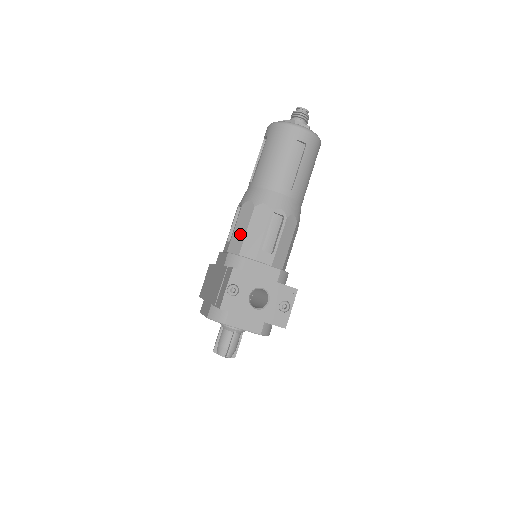
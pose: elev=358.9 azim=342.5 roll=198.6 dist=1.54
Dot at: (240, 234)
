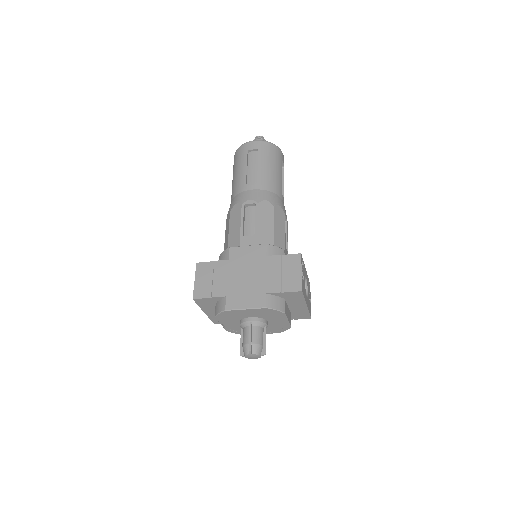
Dot at: (267, 229)
